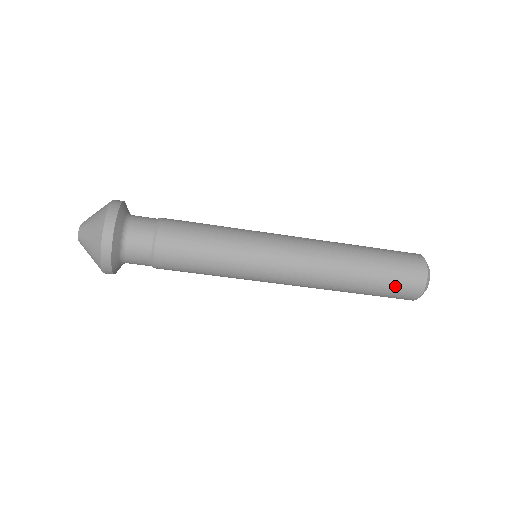
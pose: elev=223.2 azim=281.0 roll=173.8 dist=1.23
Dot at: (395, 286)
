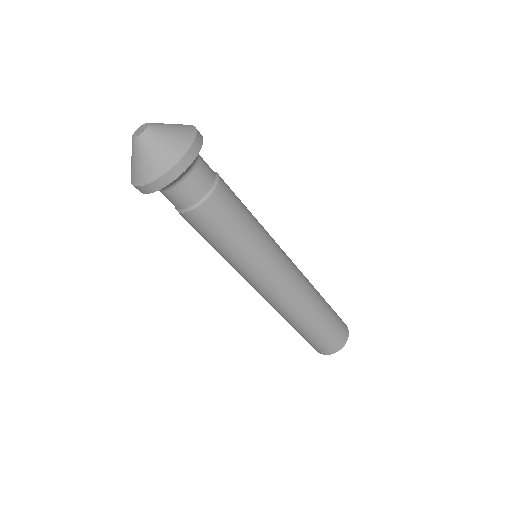
Dot at: (329, 336)
